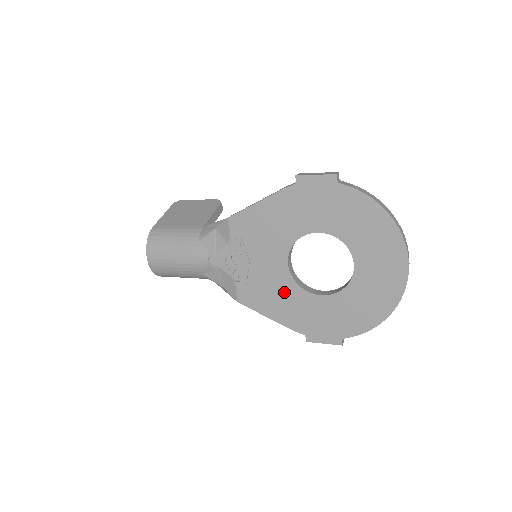
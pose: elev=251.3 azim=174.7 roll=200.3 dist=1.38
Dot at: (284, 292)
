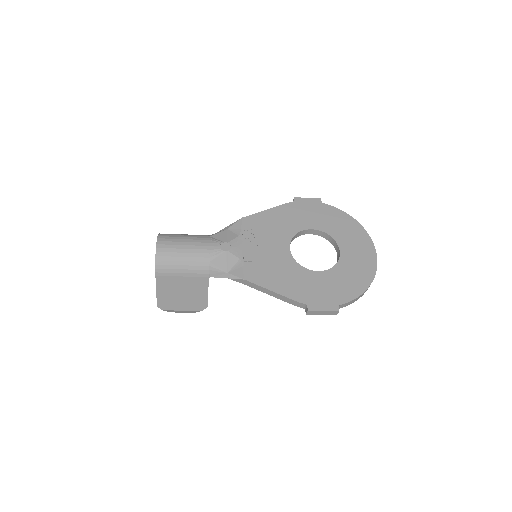
Dot at: (287, 269)
